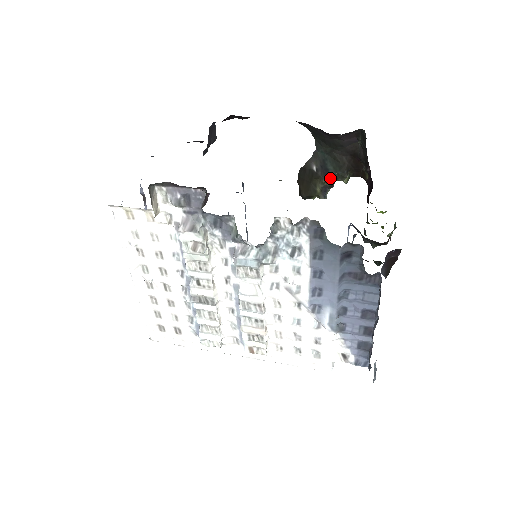
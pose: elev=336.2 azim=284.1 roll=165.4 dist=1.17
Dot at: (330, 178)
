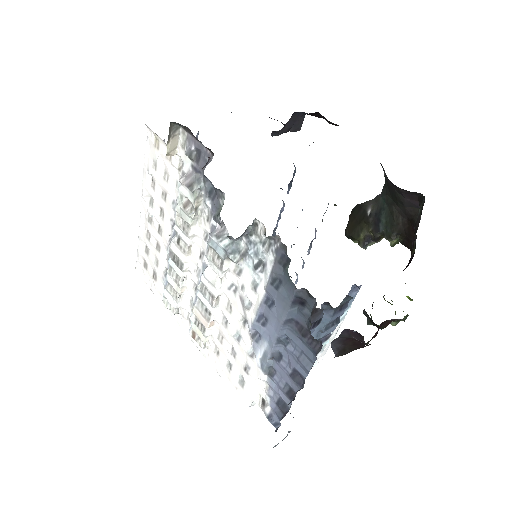
Dot at: (377, 230)
